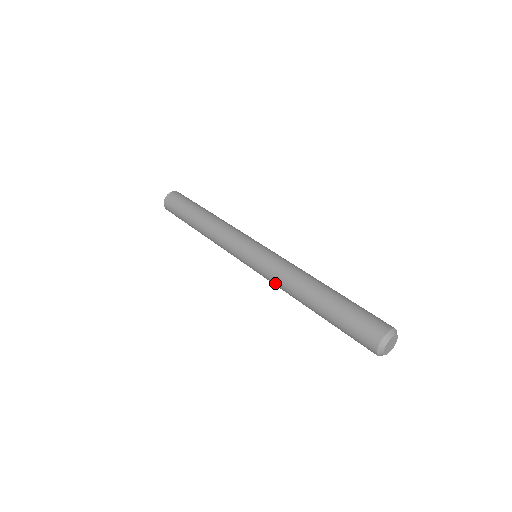
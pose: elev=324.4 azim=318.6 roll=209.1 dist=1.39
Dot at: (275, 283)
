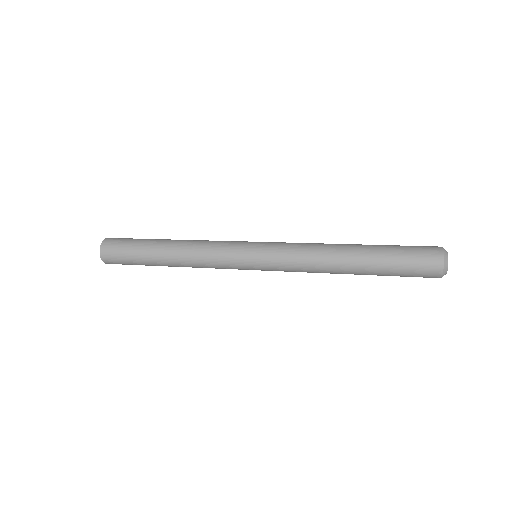
Dot at: (300, 270)
